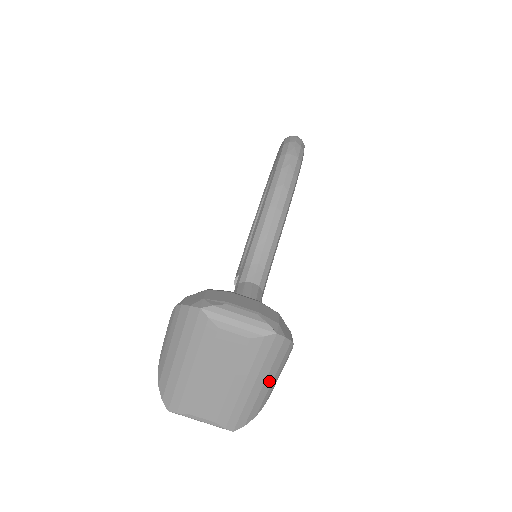
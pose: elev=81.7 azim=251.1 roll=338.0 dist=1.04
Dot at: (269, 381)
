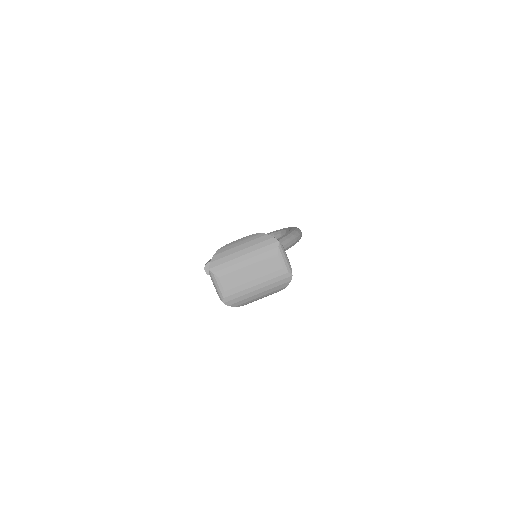
Dot at: (261, 294)
